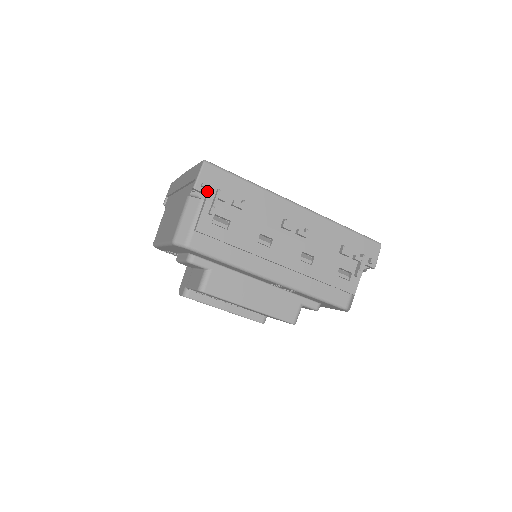
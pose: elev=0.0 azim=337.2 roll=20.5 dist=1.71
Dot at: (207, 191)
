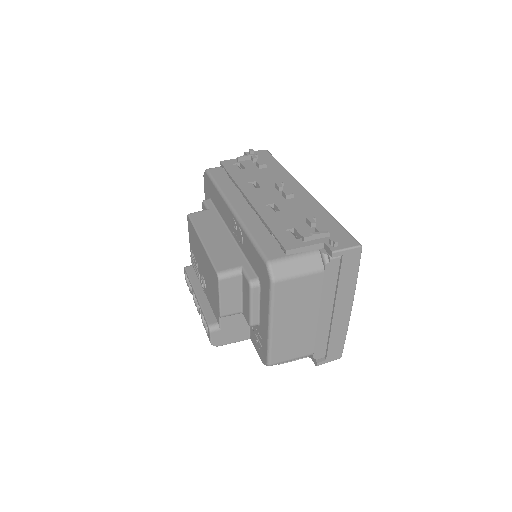
Dot at: occluded
